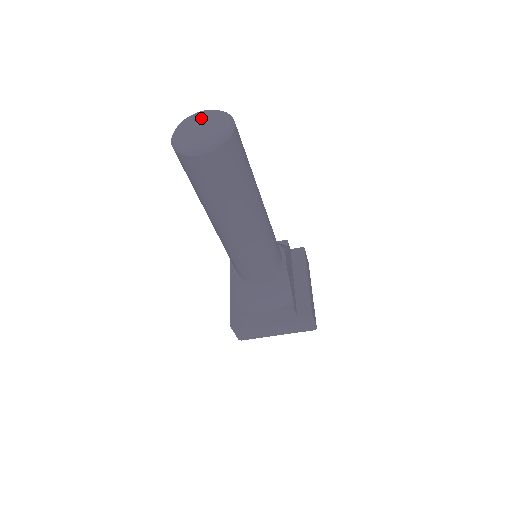
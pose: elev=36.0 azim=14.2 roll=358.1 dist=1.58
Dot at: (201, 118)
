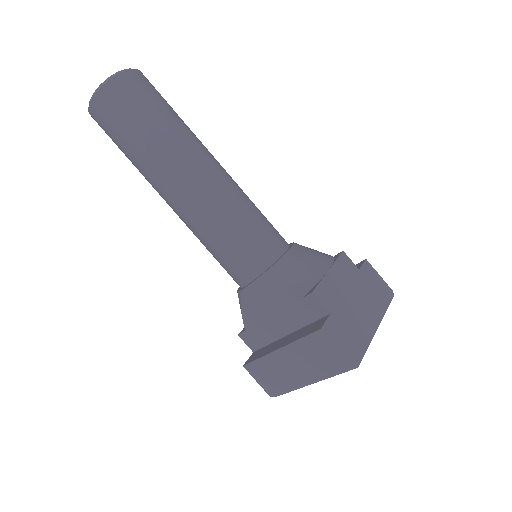
Dot at: occluded
